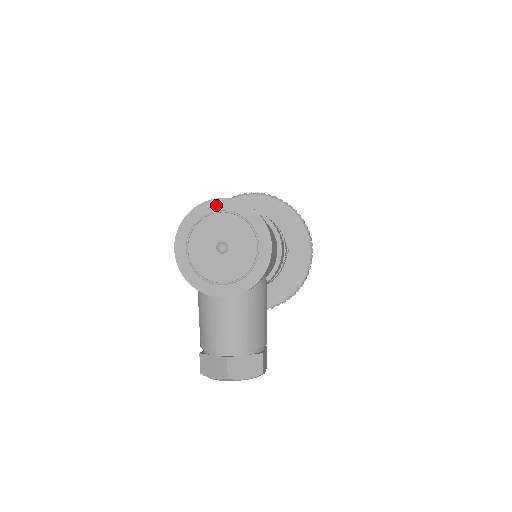
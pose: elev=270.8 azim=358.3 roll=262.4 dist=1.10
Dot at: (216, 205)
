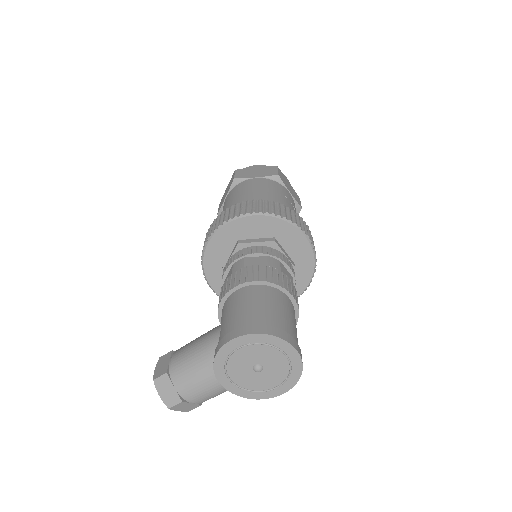
Dot at: (288, 349)
